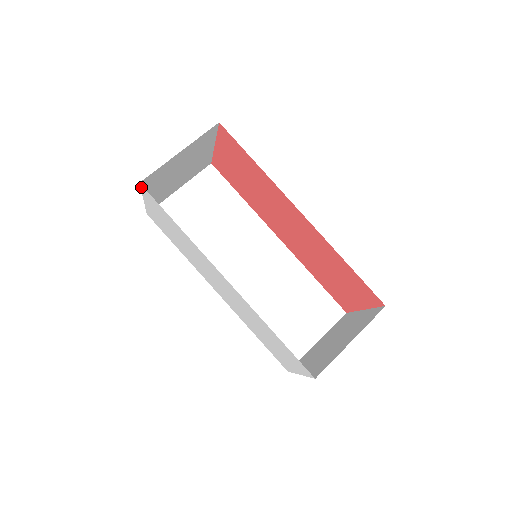
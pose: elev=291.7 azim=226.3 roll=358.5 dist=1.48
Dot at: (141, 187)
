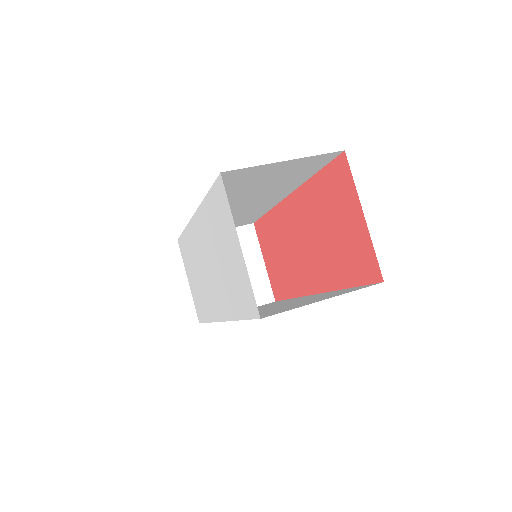
Dot at: (179, 247)
